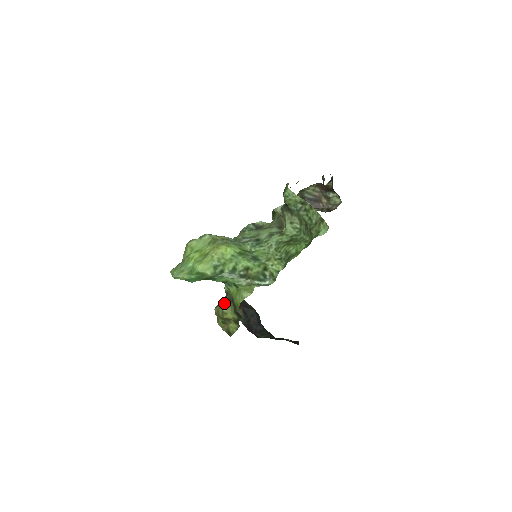
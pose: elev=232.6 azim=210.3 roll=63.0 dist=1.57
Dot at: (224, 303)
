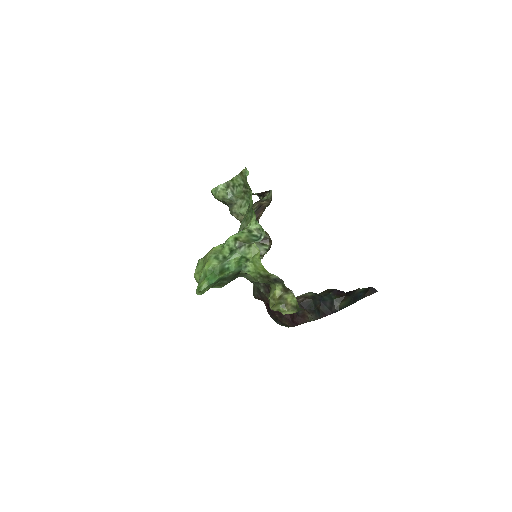
Dot at: occluded
